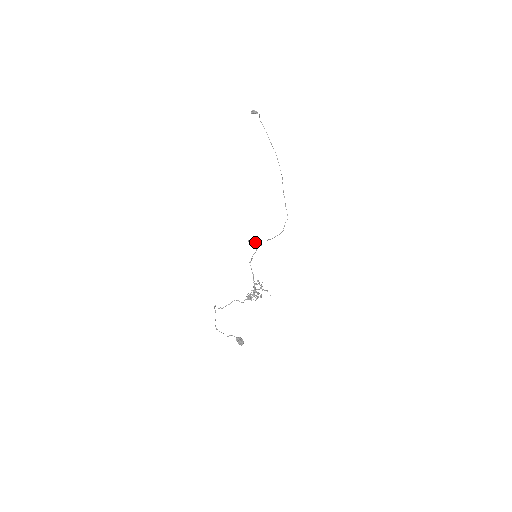
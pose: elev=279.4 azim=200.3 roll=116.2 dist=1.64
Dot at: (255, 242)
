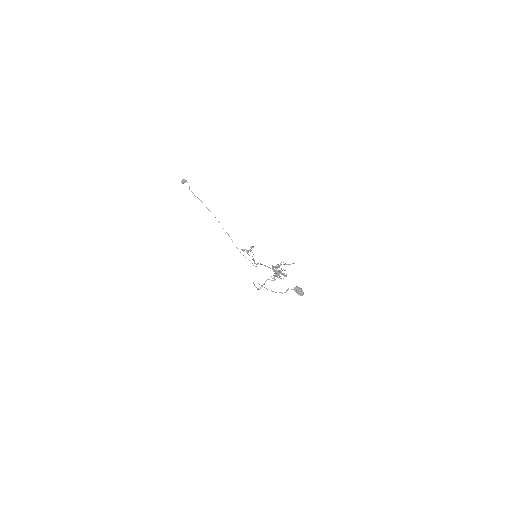
Dot at: (247, 250)
